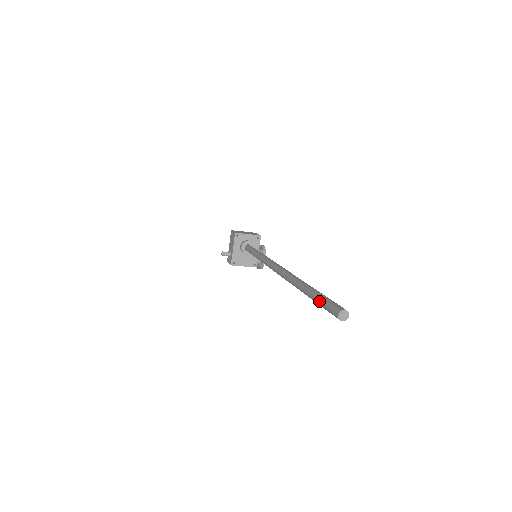
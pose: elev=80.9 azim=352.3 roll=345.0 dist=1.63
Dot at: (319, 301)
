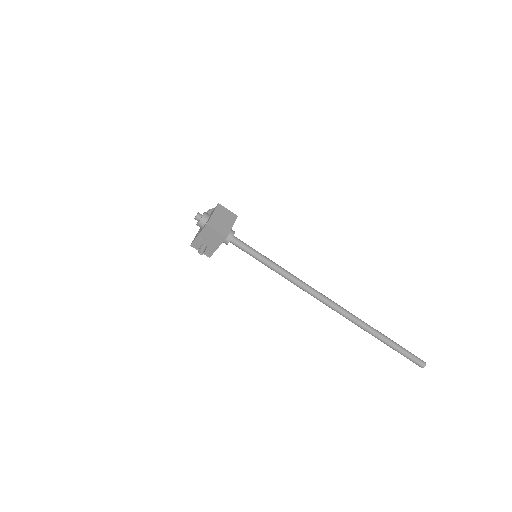
Dot at: (402, 354)
